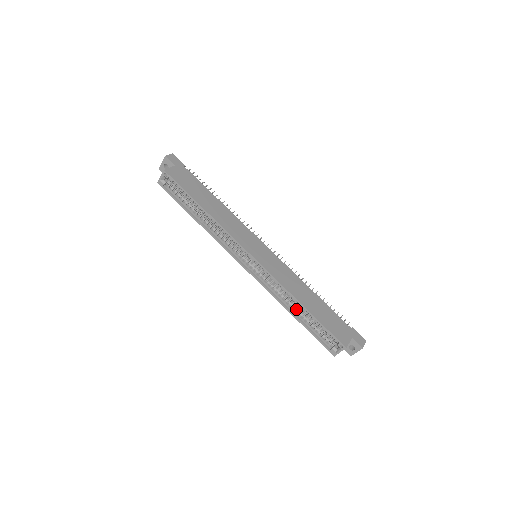
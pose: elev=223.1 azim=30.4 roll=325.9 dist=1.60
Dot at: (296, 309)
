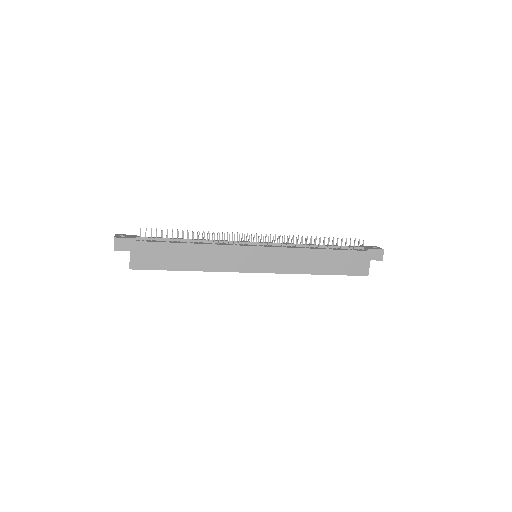
Dot at: occluded
